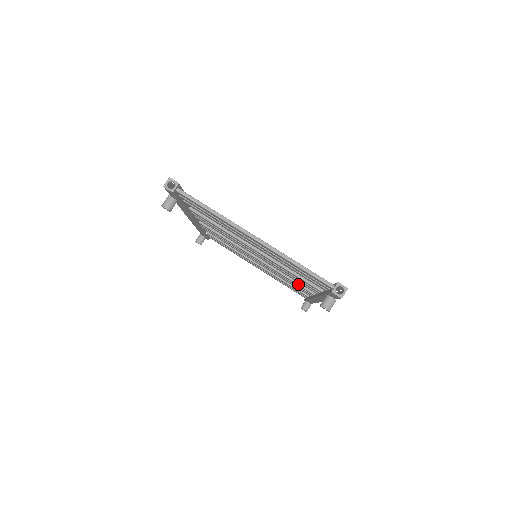
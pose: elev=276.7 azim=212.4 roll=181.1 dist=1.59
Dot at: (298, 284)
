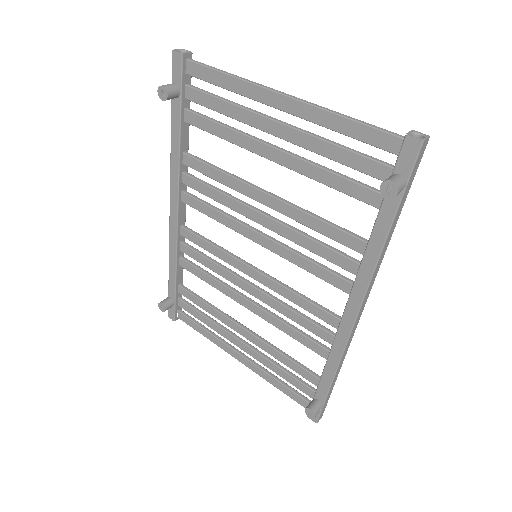
Dot at: (315, 304)
